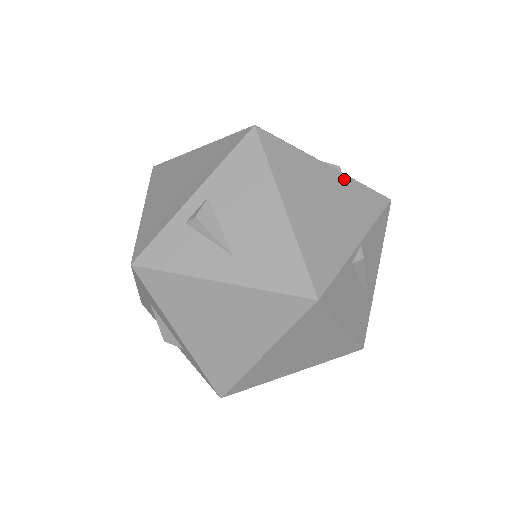
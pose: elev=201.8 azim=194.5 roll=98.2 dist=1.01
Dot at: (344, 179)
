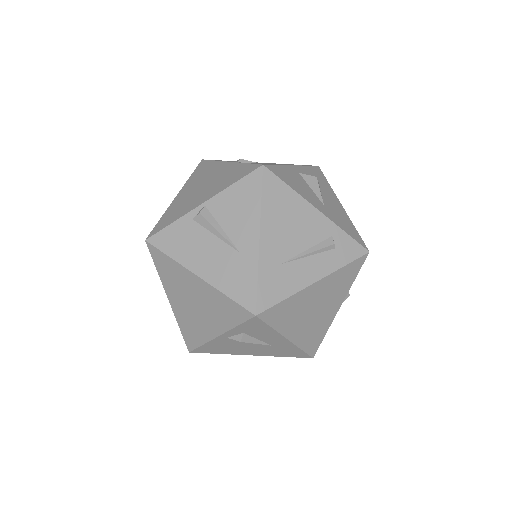
Dot at: (233, 166)
